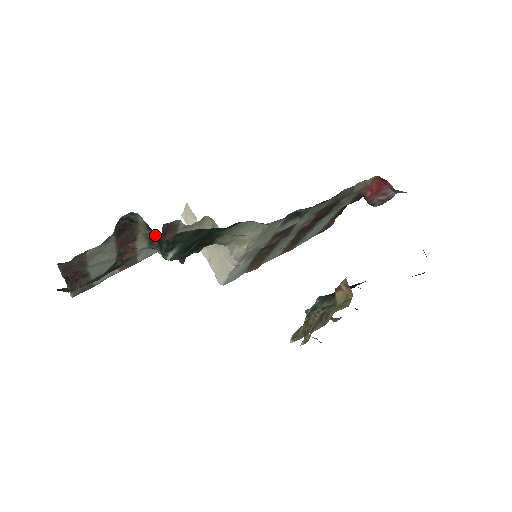
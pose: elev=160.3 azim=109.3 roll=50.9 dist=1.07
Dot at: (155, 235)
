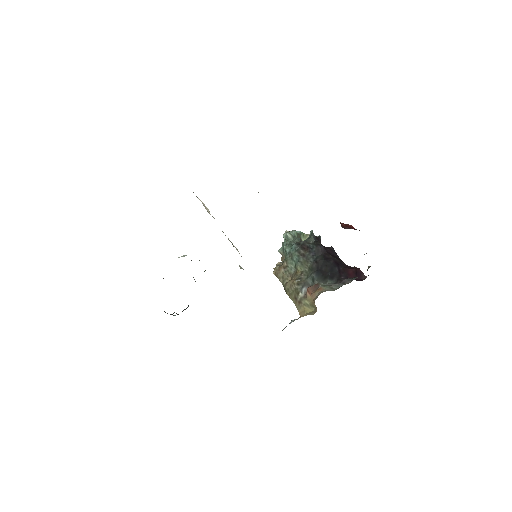
Dot at: occluded
